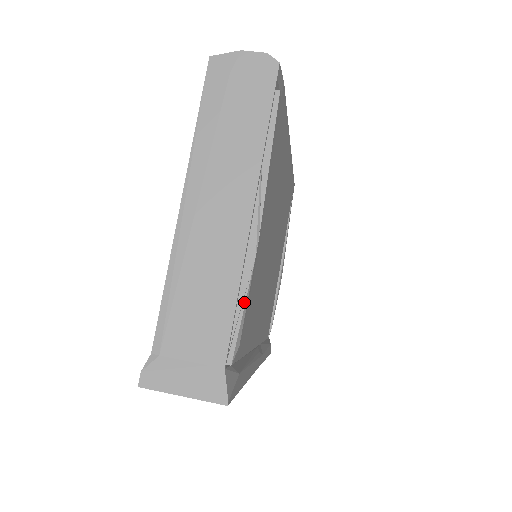
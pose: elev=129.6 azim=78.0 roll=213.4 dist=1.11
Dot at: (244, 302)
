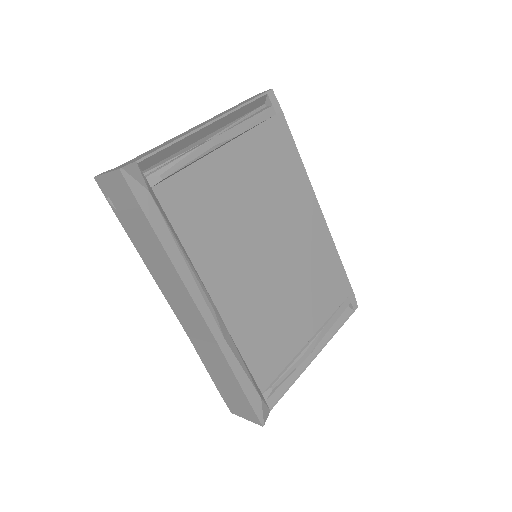
Dot at: (179, 157)
